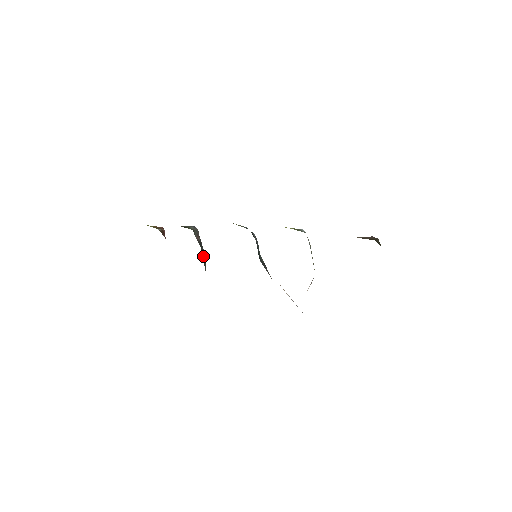
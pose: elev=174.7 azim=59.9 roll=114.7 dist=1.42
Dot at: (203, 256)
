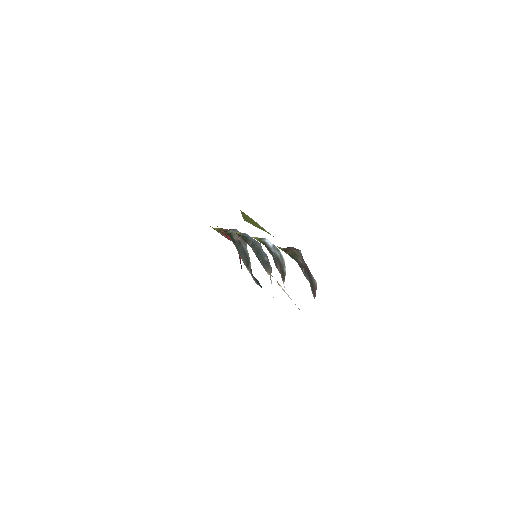
Dot at: (243, 252)
